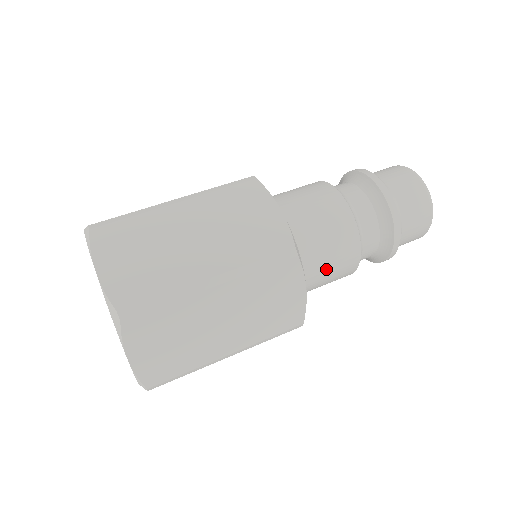
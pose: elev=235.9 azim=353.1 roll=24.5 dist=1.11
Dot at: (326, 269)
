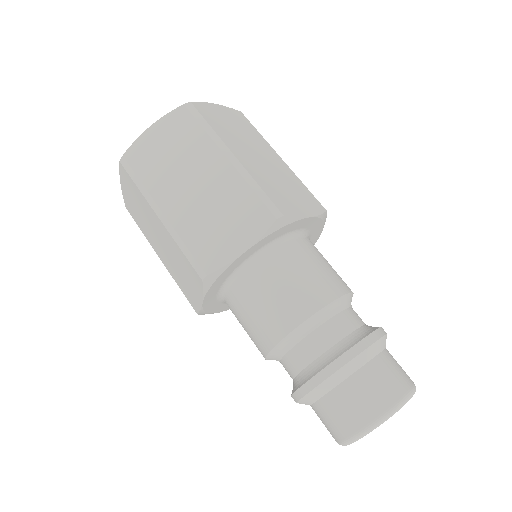
Dot at: (269, 291)
